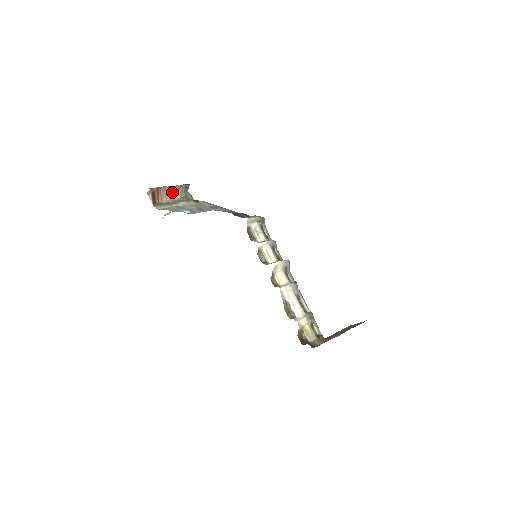
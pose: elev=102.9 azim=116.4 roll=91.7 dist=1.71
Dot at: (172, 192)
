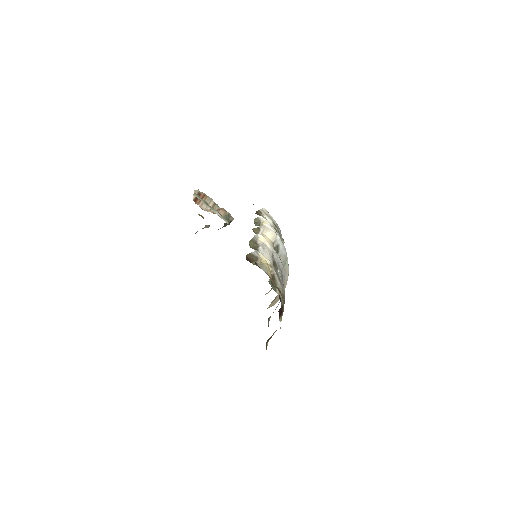
Dot at: (215, 208)
